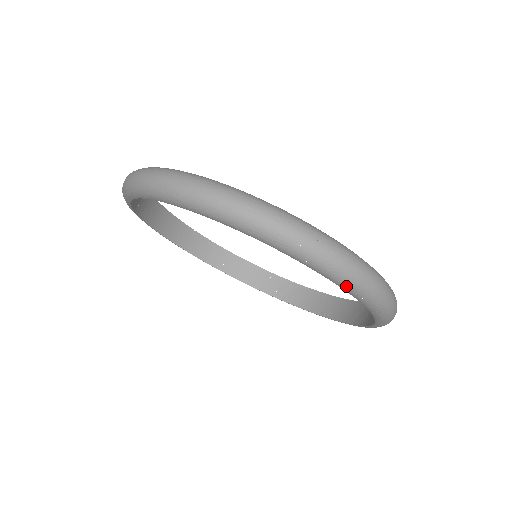
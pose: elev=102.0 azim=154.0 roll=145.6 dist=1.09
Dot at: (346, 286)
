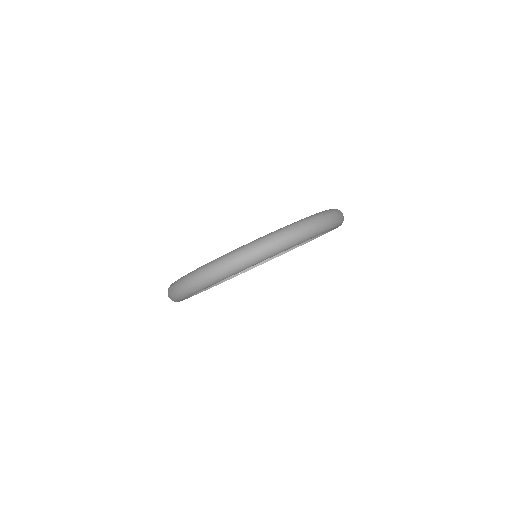
Dot at: occluded
